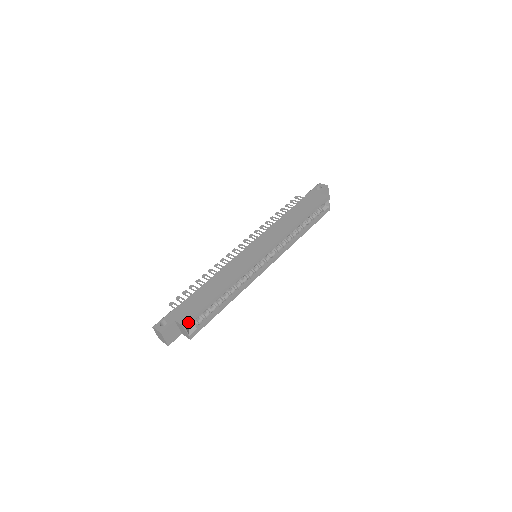
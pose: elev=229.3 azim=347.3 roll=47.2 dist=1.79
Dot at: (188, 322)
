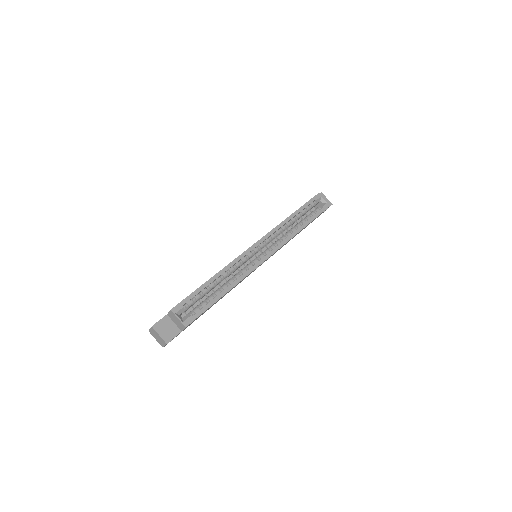
Dot at: (176, 306)
